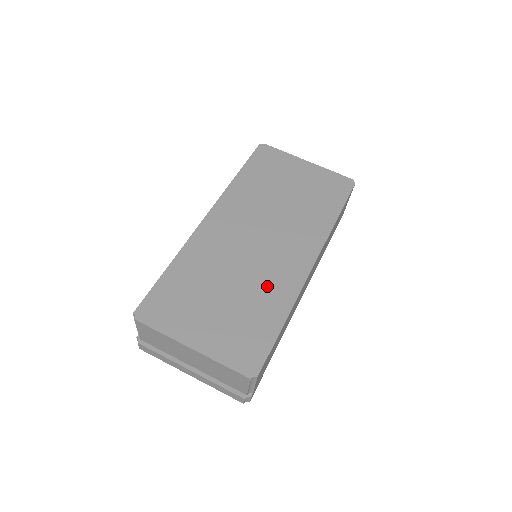
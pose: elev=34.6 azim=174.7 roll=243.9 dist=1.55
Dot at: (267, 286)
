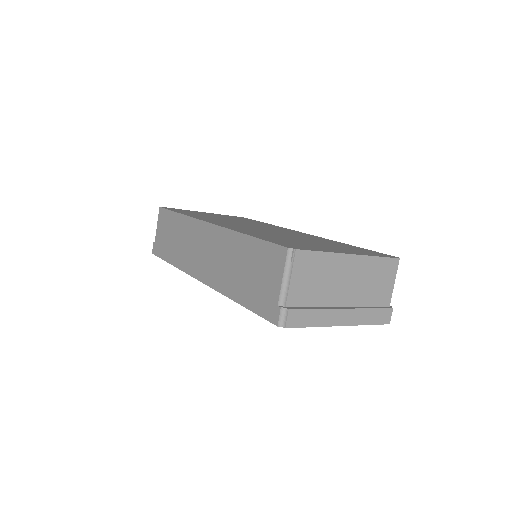
Dot at: (311, 238)
